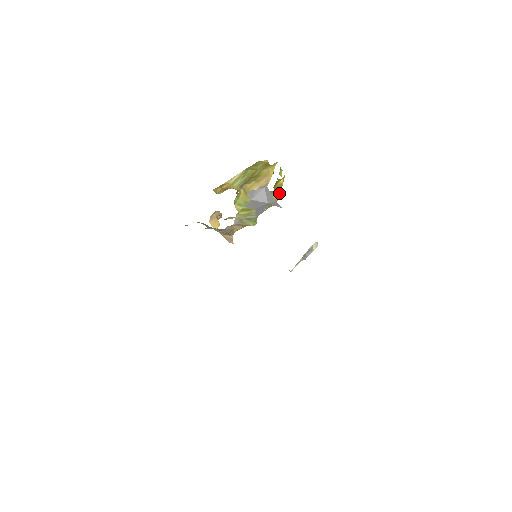
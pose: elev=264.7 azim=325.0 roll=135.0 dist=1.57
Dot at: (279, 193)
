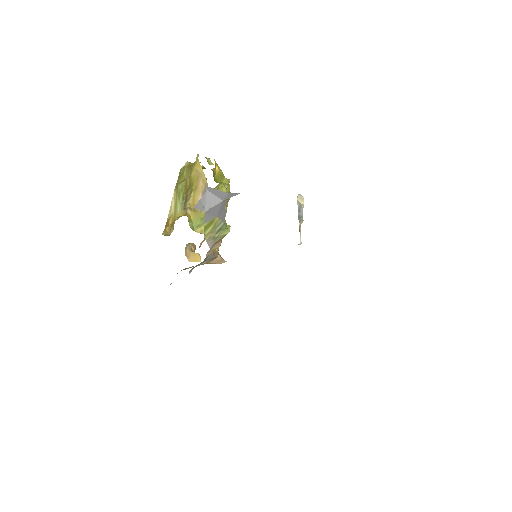
Dot at: (225, 182)
